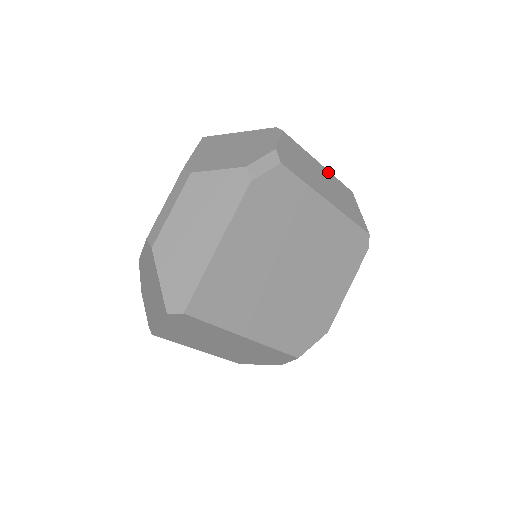
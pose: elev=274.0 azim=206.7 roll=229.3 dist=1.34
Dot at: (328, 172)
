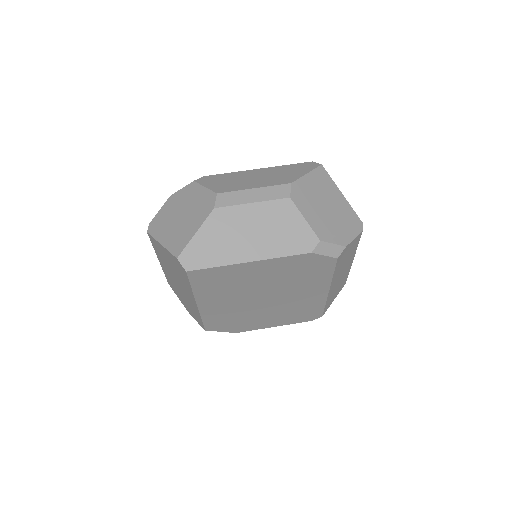
Dot at: (350, 267)
